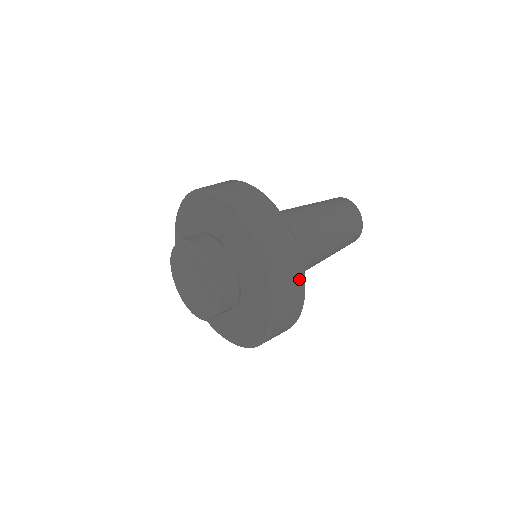
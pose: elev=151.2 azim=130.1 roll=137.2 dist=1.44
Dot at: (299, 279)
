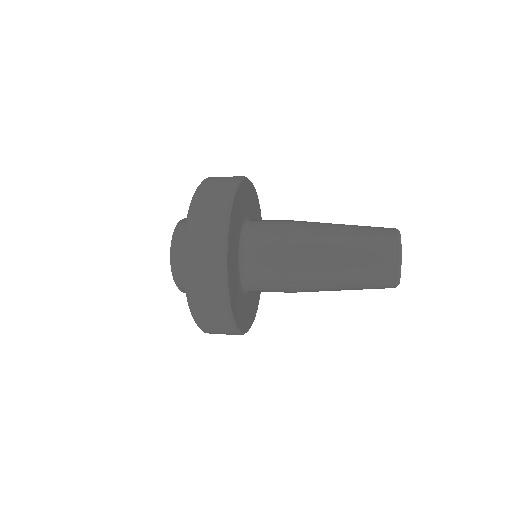
Dot at: (224, 196)
